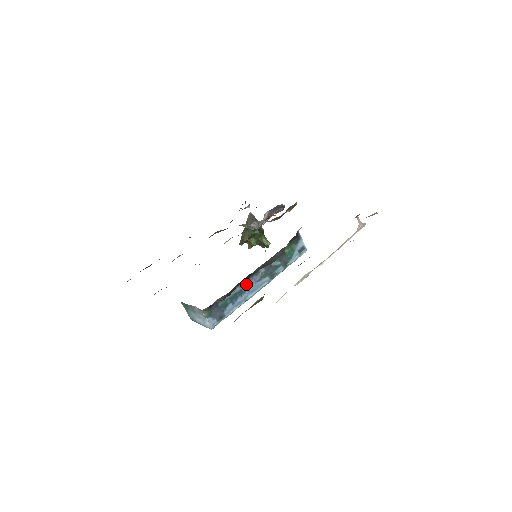
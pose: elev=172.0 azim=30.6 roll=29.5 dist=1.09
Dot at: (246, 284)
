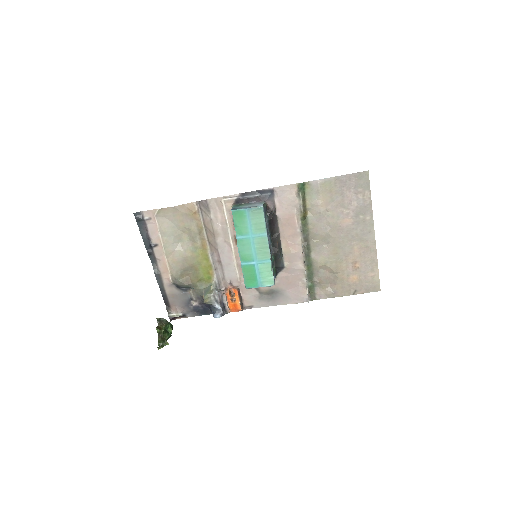
Dot at: (268, 235)
